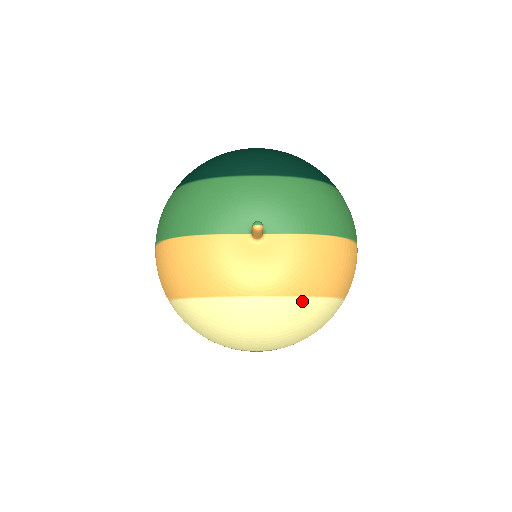
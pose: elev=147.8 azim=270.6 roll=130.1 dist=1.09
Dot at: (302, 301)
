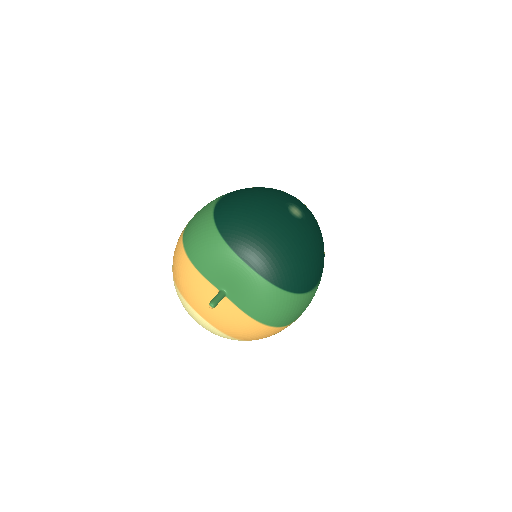
Dot at: (224, 334)
